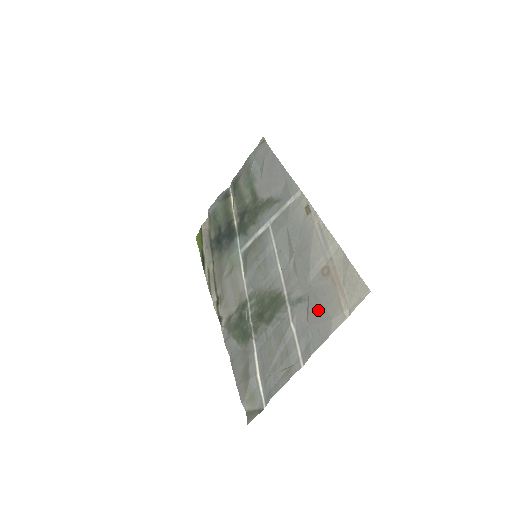
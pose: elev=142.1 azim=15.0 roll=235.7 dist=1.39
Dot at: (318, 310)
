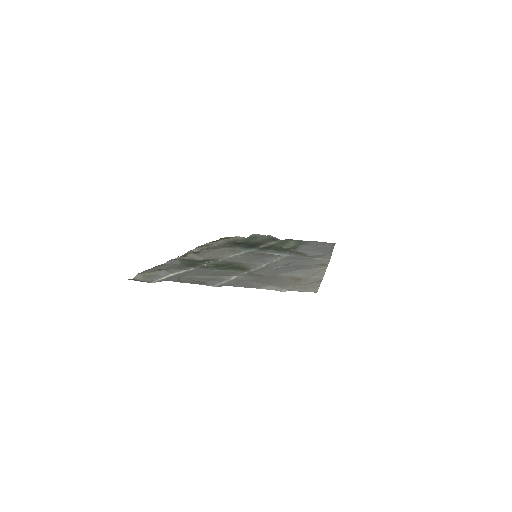
Dot at: (266, 280)
